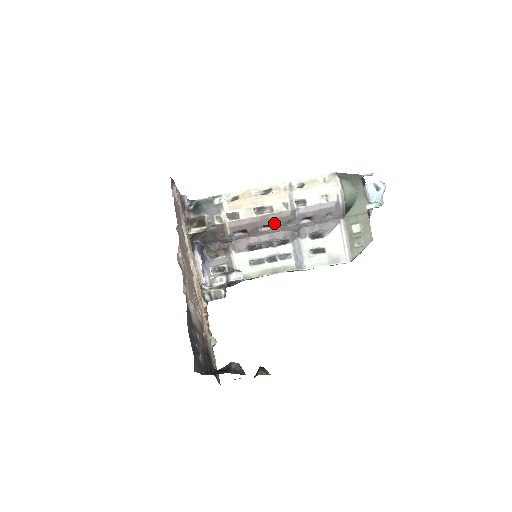
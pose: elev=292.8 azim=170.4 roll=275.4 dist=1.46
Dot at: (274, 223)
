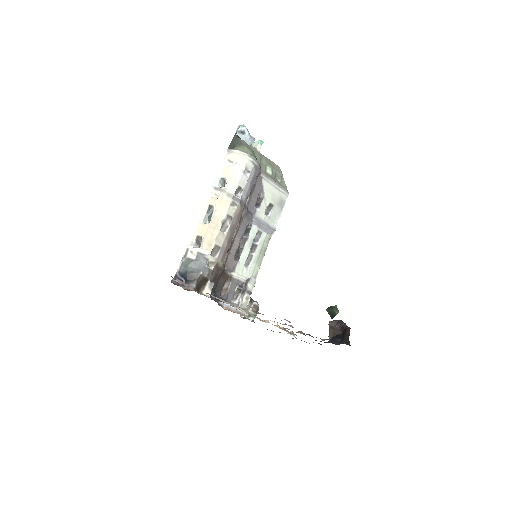
Dot at: occluded
